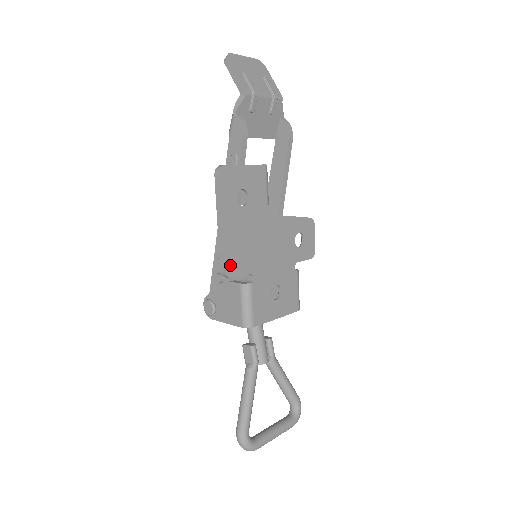
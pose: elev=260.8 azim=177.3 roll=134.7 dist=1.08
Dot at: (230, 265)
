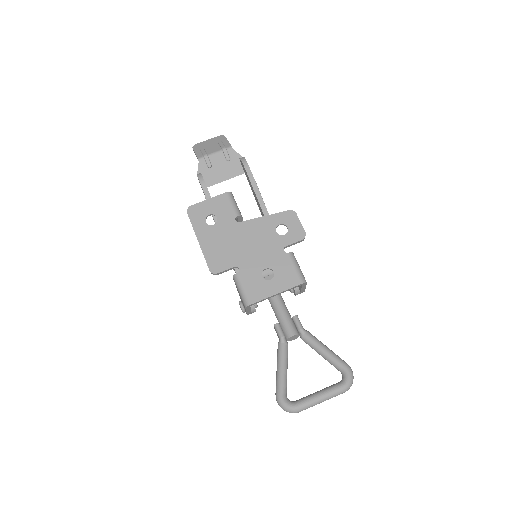
Dot at: (213, 265)
